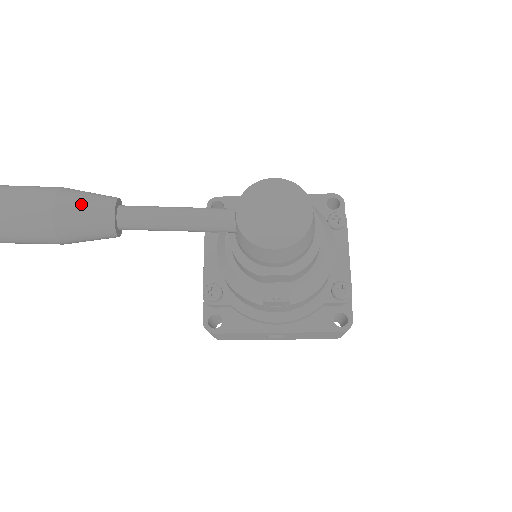
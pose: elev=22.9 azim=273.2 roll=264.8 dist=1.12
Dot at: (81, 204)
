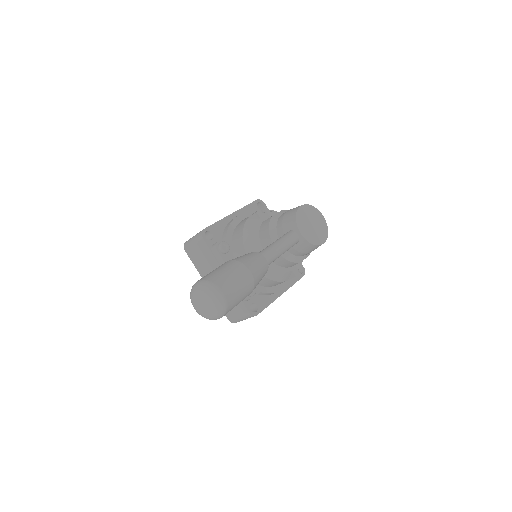
Dot at: (257, 264)
